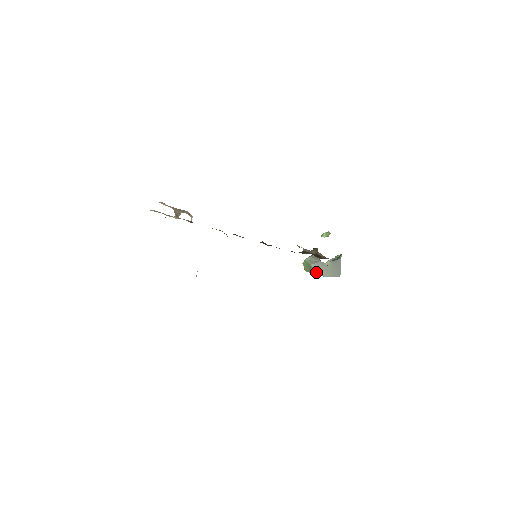
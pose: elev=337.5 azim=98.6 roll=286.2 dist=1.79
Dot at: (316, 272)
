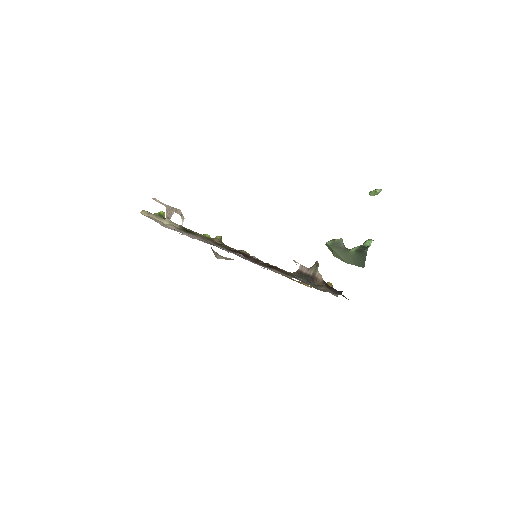
Dot at: (338, 256)
